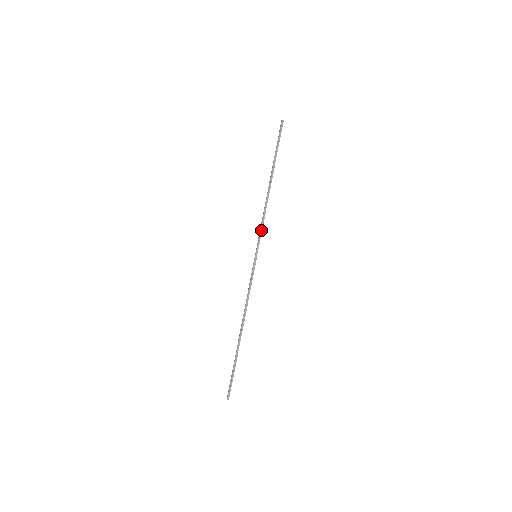
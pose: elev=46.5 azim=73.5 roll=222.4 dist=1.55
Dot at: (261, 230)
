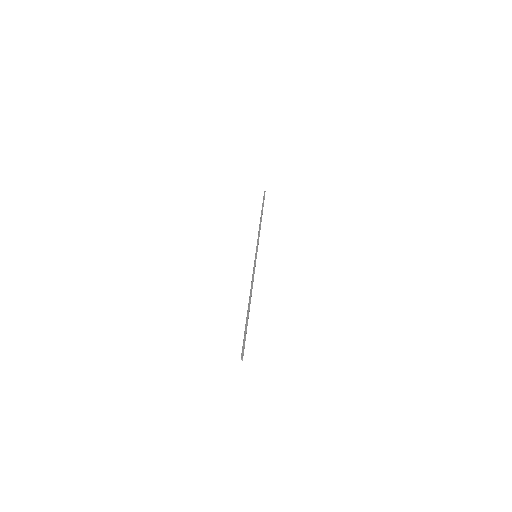
Dot at: (258, 241)
